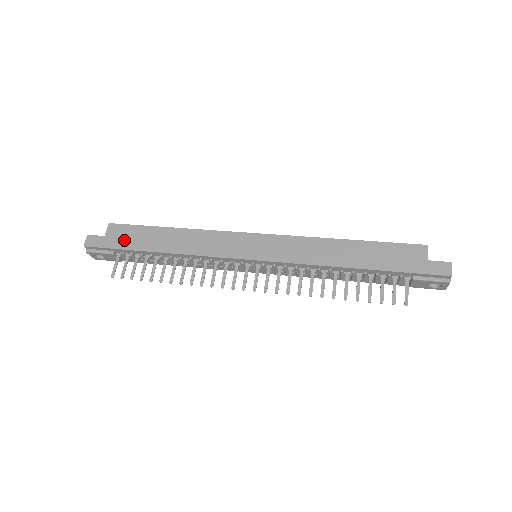
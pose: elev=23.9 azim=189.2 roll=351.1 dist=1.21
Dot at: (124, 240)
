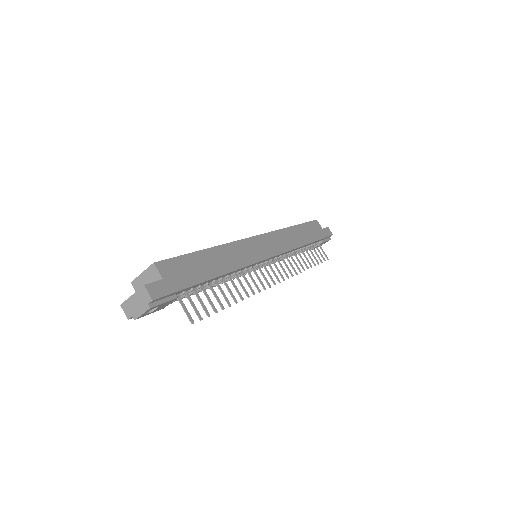
Dot at: (184, 276)
